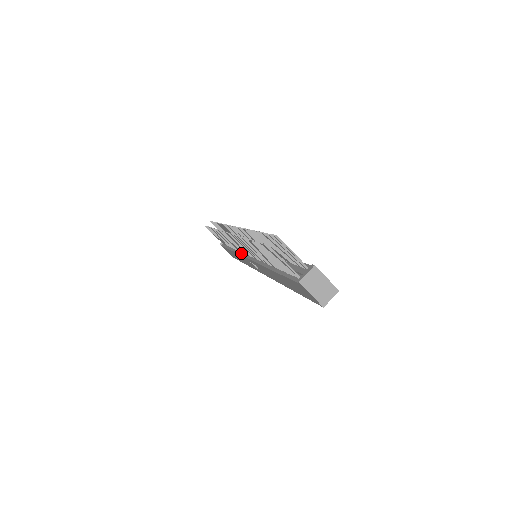
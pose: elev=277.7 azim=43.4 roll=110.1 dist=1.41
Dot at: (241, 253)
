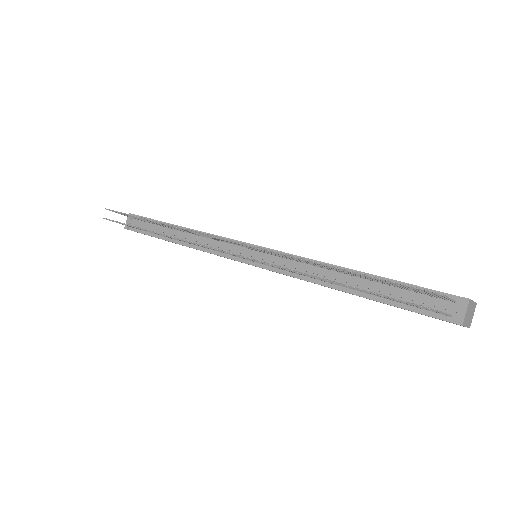
Dot at: (219, 253)
